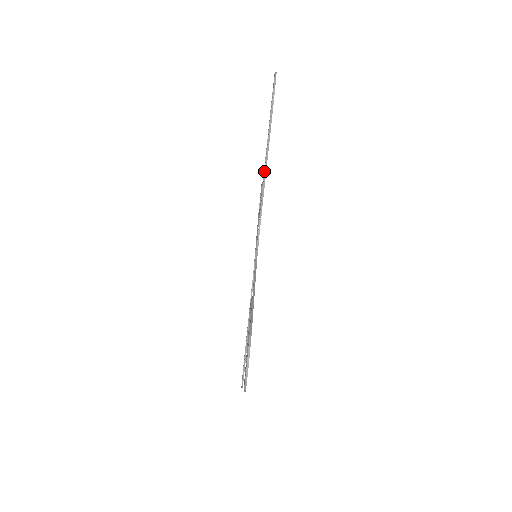
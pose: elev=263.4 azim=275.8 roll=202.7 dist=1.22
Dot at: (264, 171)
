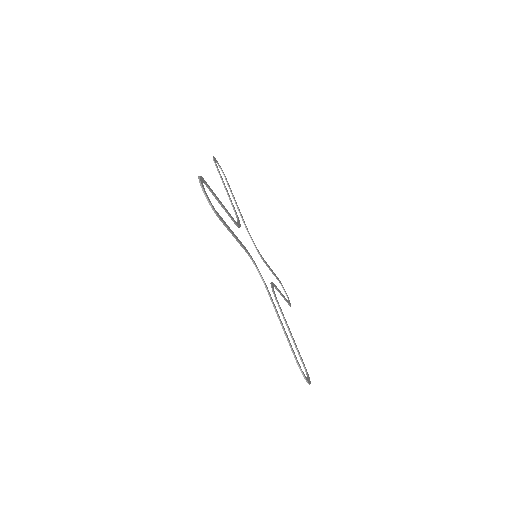
Dot at: (228, 215)
